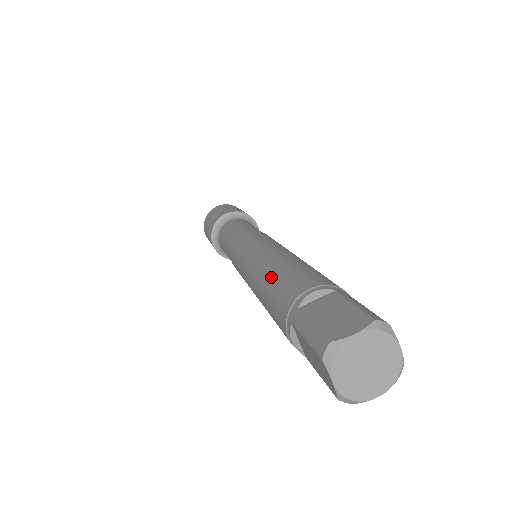
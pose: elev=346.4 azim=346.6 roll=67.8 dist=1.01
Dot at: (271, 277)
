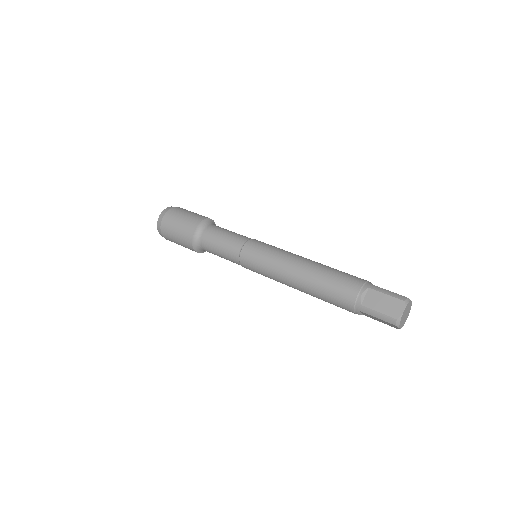
Dot at: (320, 288)
